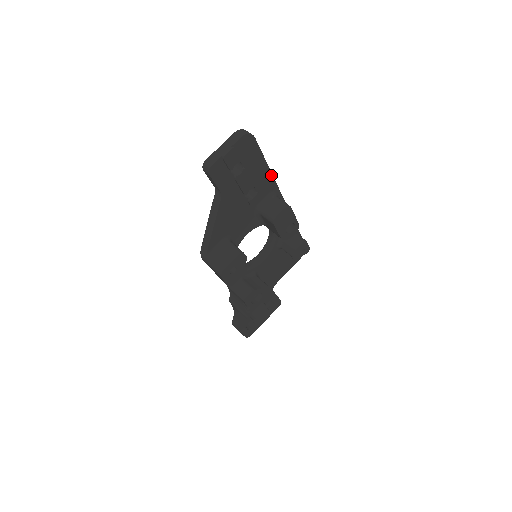
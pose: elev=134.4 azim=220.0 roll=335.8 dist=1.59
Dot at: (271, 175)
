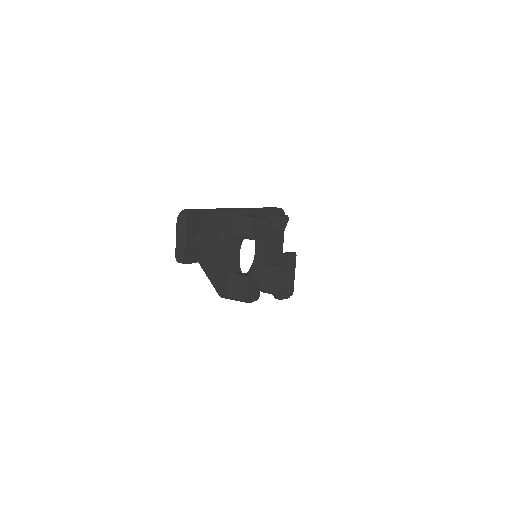
Dot at: (222, 210)
